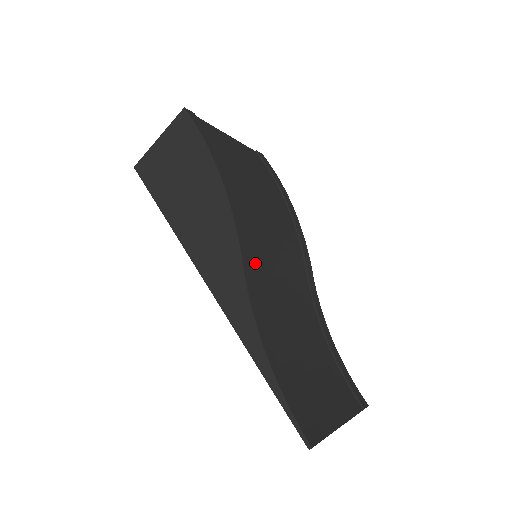
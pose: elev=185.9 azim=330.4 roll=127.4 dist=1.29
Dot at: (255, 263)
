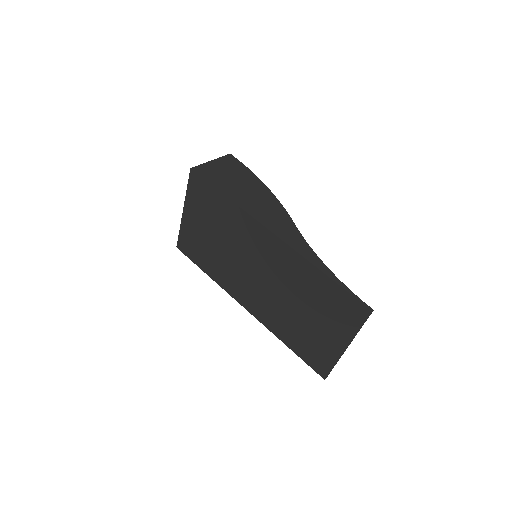
Dot at: occluded
